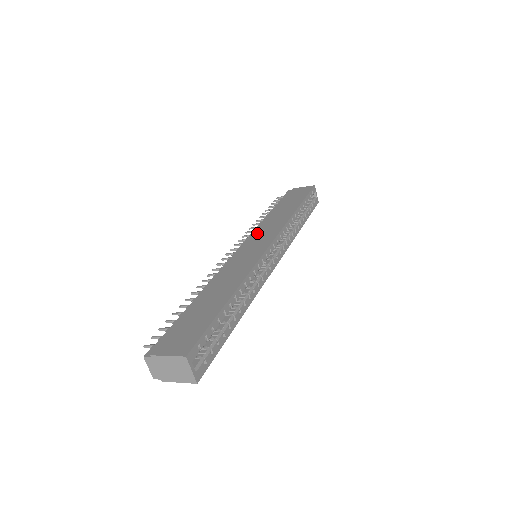
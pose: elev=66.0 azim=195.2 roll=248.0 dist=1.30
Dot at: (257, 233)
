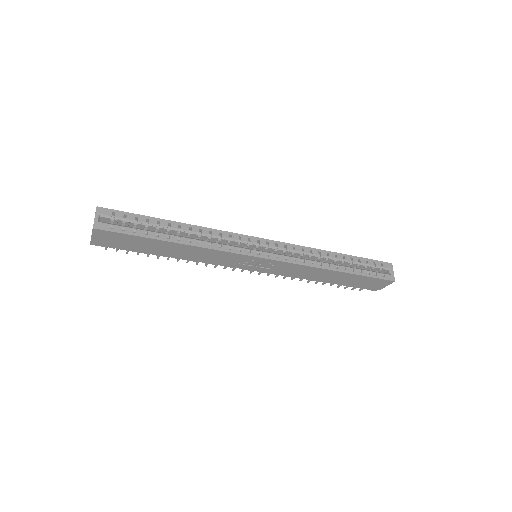
Dot at: occluded
